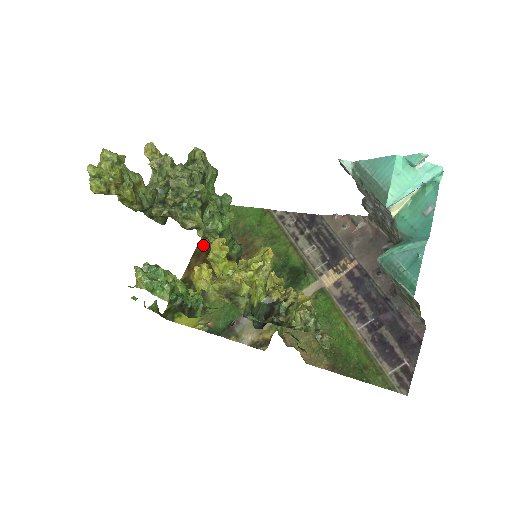
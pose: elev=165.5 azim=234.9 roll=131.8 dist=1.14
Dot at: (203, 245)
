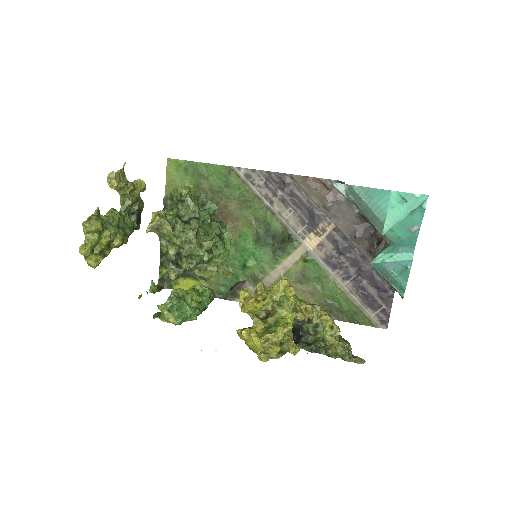
Dot at: occluded
